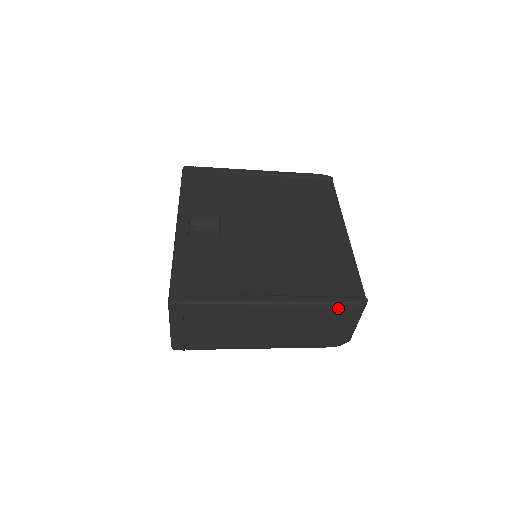
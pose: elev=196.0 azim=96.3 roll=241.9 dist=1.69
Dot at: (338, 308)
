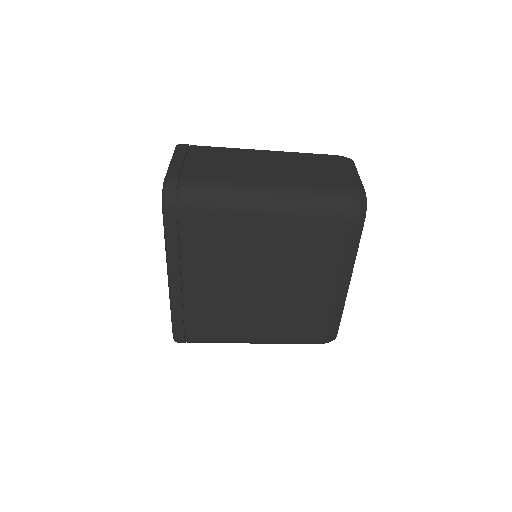
Dot at: (327, 156)
